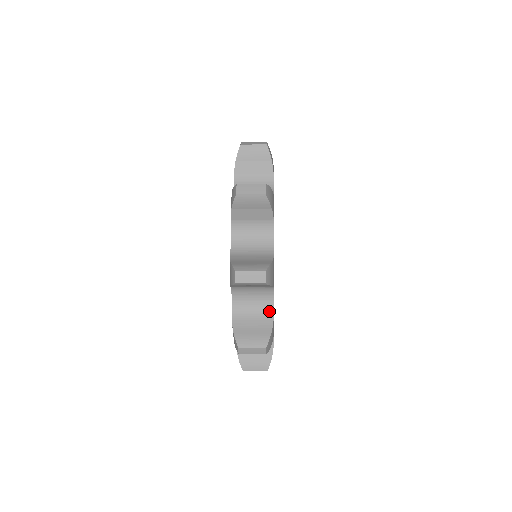
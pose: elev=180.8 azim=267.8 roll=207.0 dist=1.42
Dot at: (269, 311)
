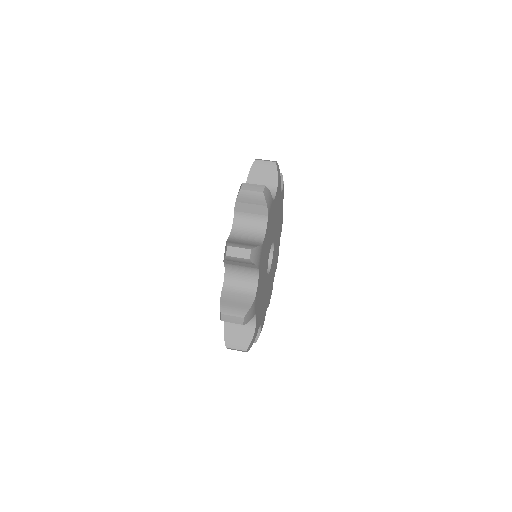
Dot at: occluded
